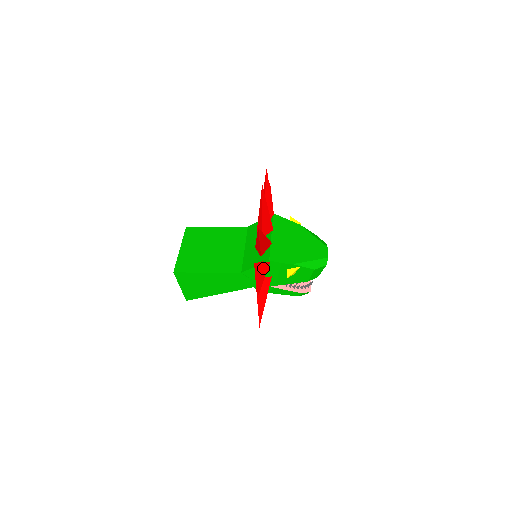
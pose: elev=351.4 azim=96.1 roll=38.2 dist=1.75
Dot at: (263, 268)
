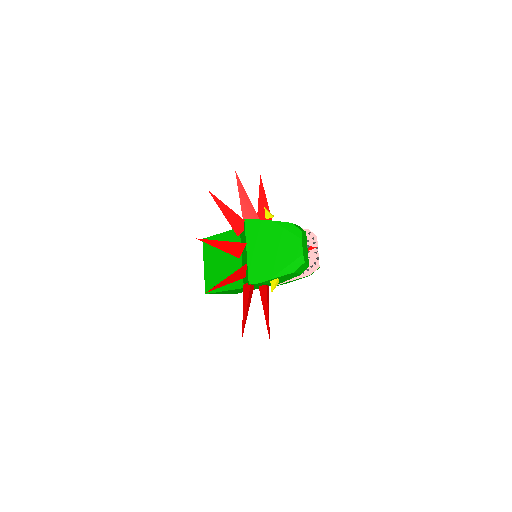
Dot at: (246, 294)
